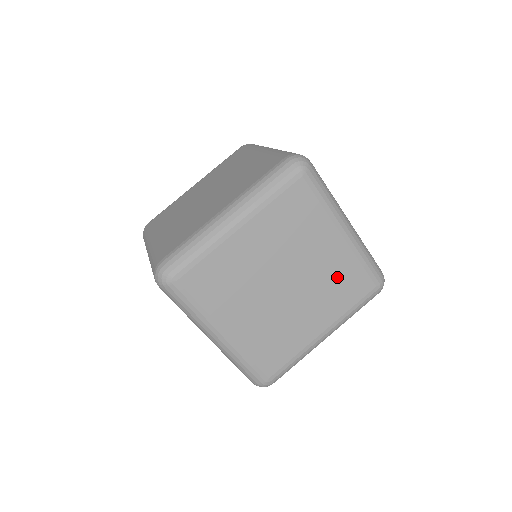
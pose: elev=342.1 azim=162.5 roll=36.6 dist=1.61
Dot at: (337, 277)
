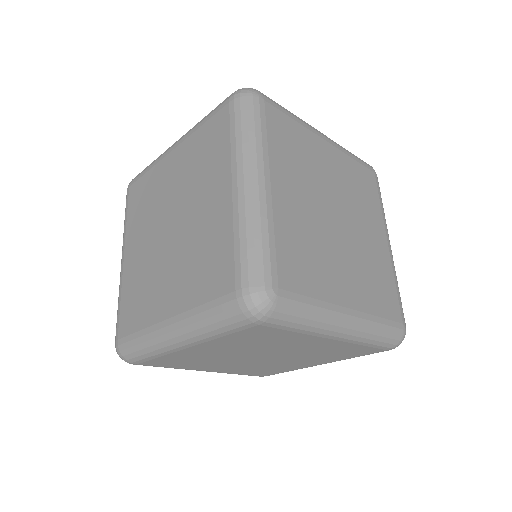
Dot at: (376, 270)
